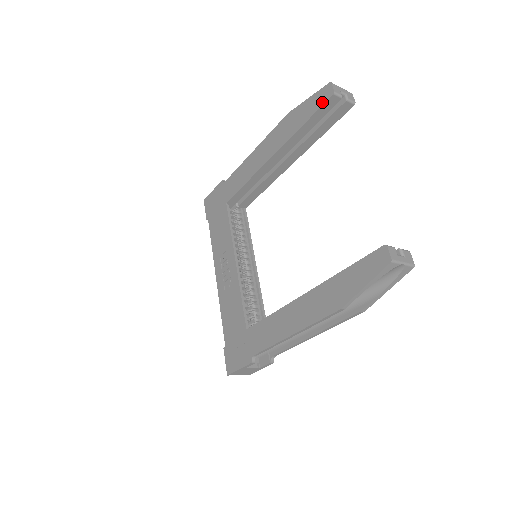
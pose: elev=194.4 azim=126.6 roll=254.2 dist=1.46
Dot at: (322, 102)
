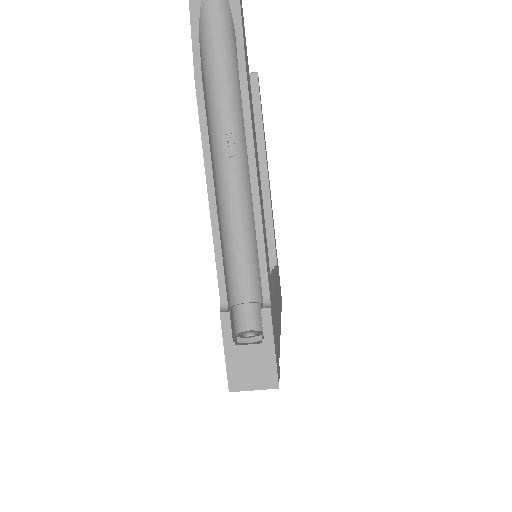
Dot at: occluded
